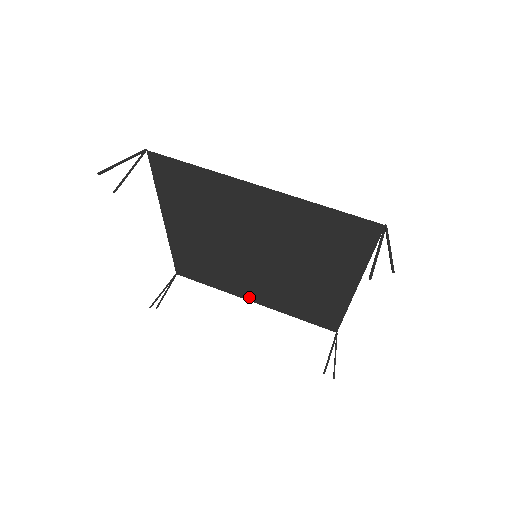
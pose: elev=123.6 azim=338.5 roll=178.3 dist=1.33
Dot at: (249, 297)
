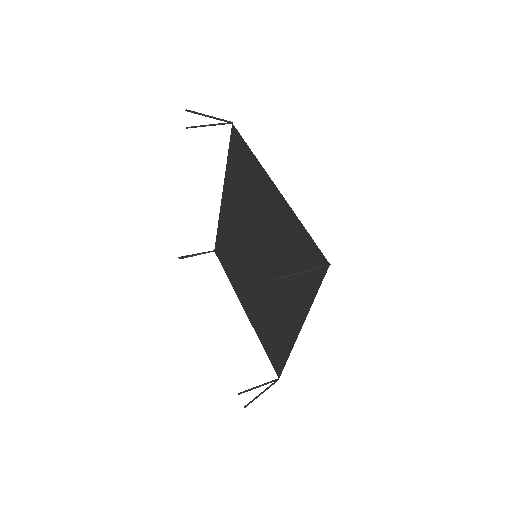
Dot at: (243, 301)
